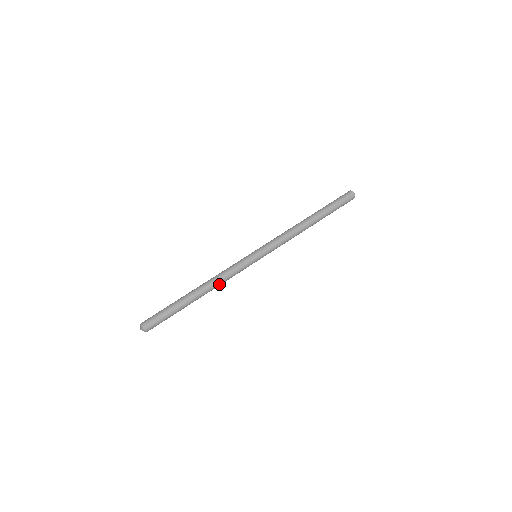
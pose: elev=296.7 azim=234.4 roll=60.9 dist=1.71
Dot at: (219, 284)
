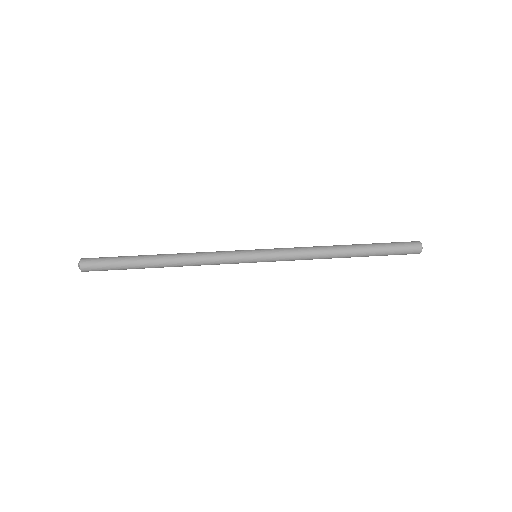
Dot at: (193, 258)
